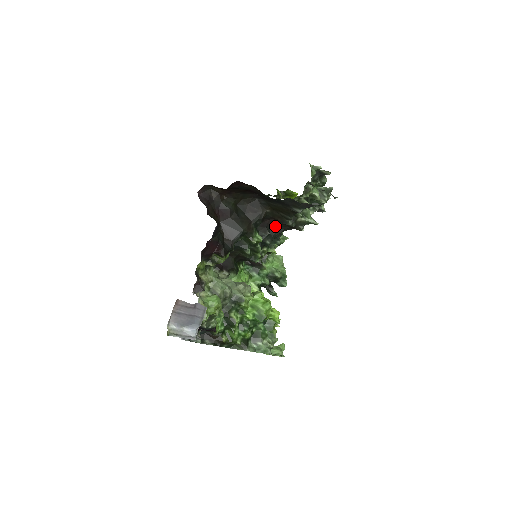
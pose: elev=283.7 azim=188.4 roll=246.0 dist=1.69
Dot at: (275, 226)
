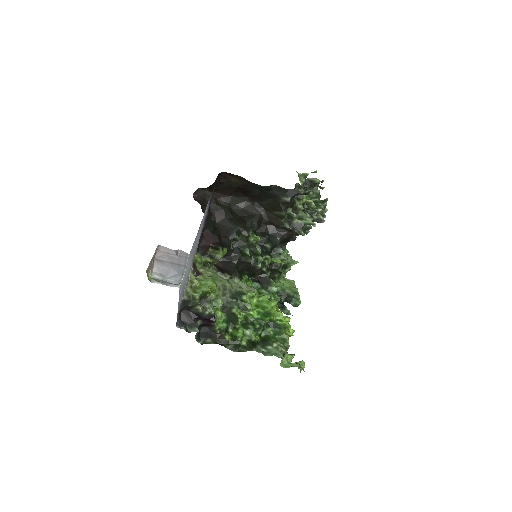
Dot at: (274, 232)
